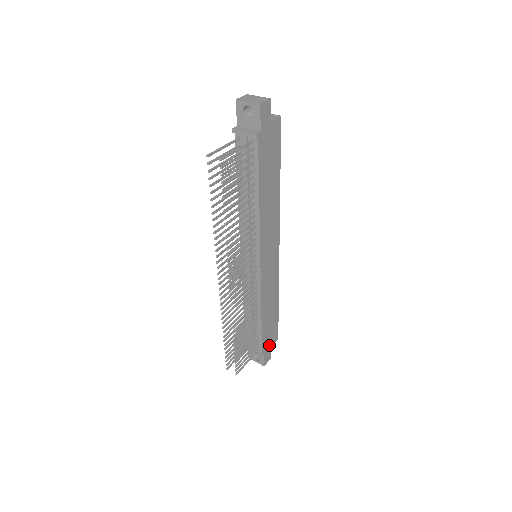
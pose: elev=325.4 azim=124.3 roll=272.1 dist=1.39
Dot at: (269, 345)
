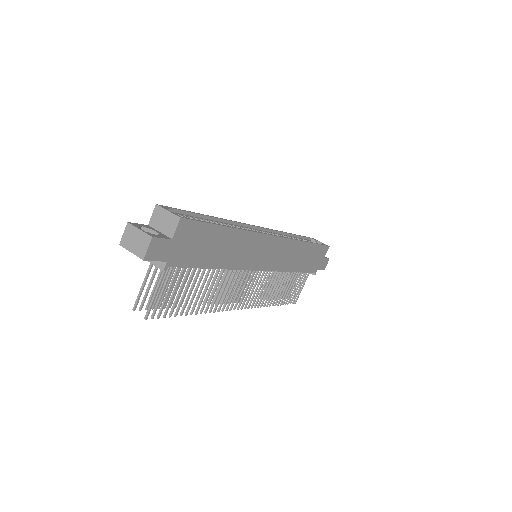
Dot at: (320, 261)
